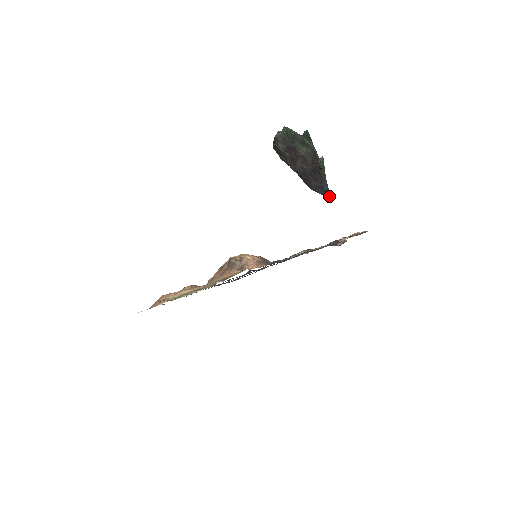
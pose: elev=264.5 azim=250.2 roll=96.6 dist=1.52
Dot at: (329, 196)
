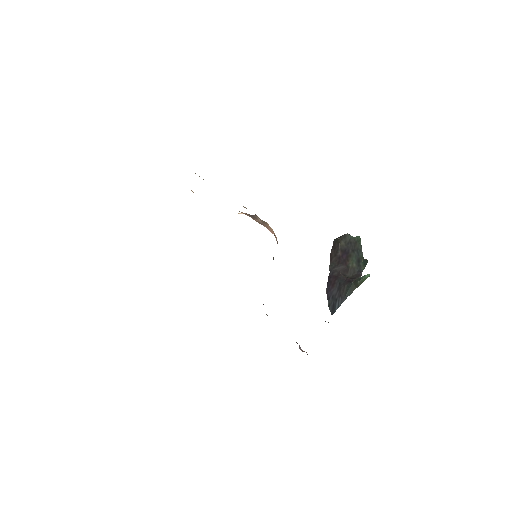
Dot at: (332, 313)
